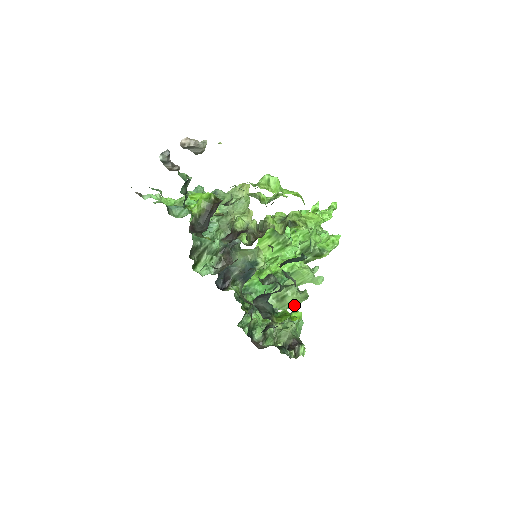
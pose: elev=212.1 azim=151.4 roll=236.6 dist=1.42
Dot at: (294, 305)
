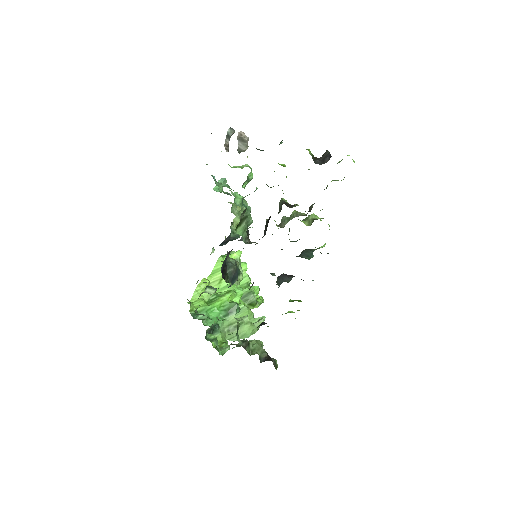
Dot at: (246, 336)
